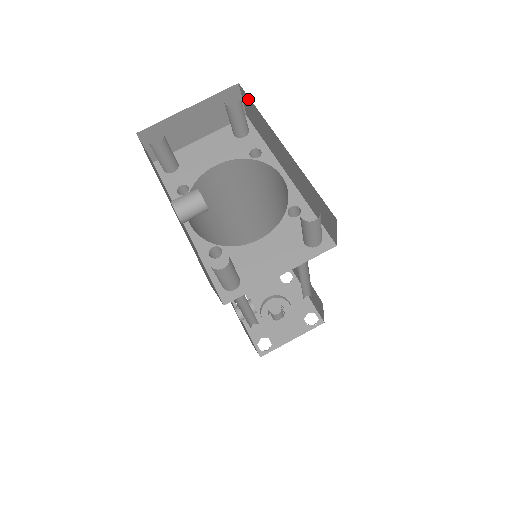
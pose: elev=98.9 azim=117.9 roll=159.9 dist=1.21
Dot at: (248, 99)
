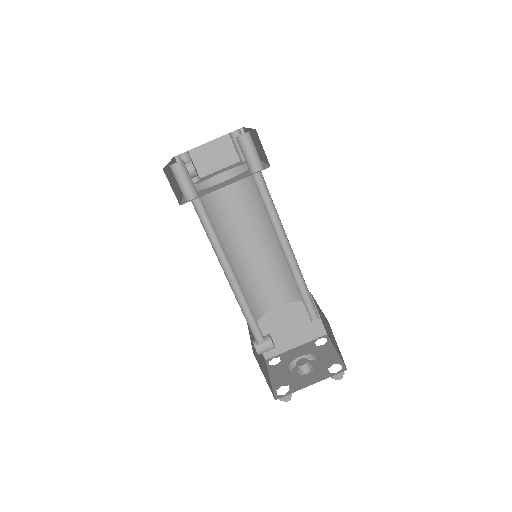
Dot at: (245, 131)
